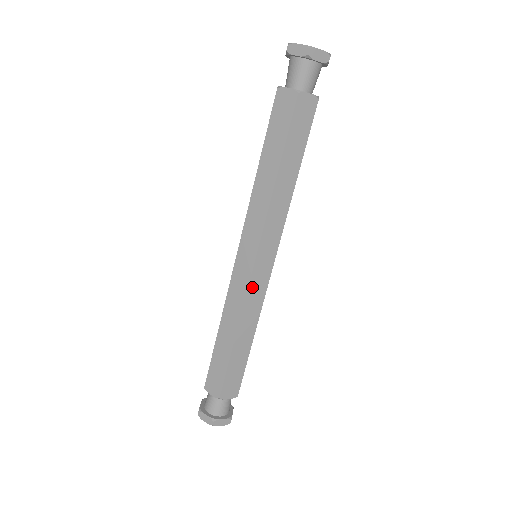
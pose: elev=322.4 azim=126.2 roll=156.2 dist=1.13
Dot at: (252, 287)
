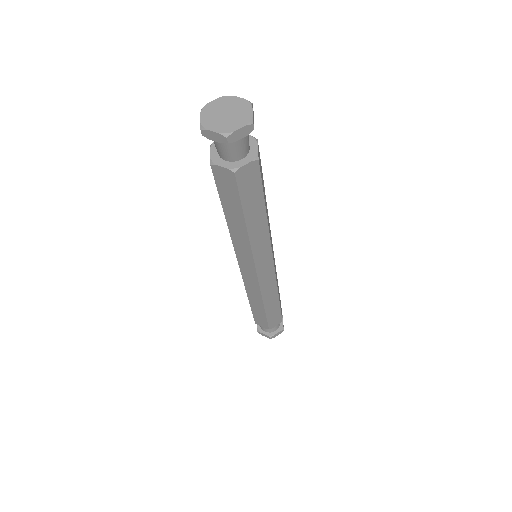
Dot at: (262, 283)
